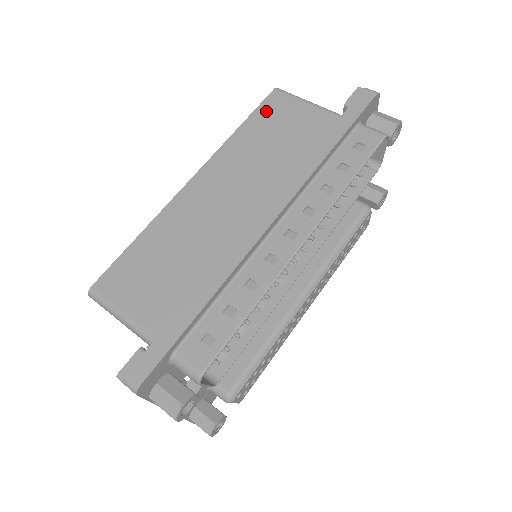
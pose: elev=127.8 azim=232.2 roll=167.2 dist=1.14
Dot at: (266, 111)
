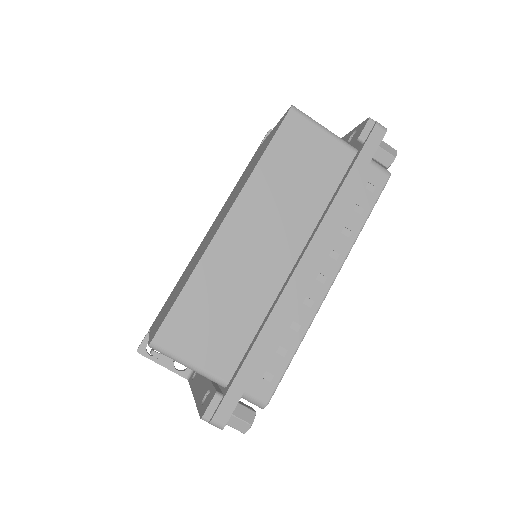
Dot at: (286, 138)
